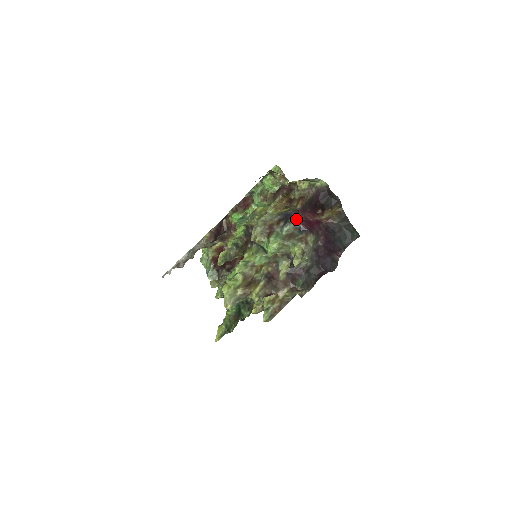
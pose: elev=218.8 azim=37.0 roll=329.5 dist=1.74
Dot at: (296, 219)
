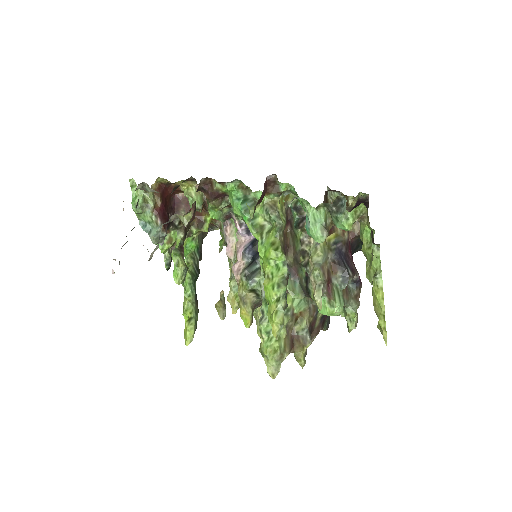
Dot at: (351, 265)
